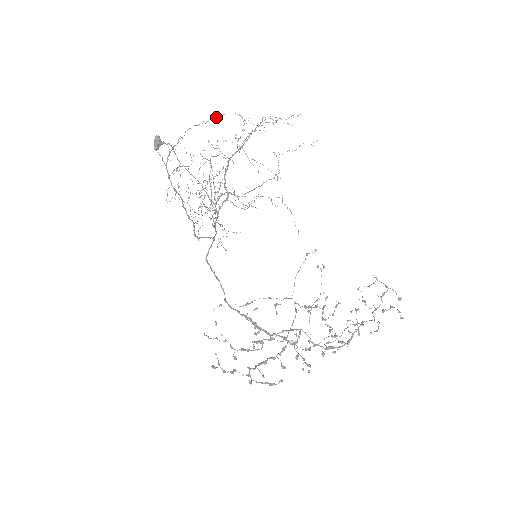
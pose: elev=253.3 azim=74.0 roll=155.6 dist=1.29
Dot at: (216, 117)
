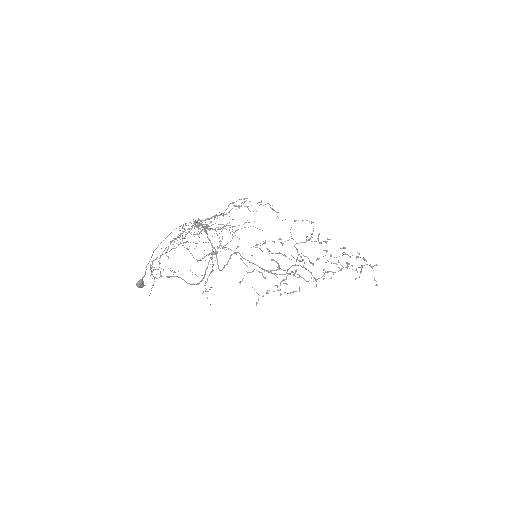
Dot at: (171, 249)
